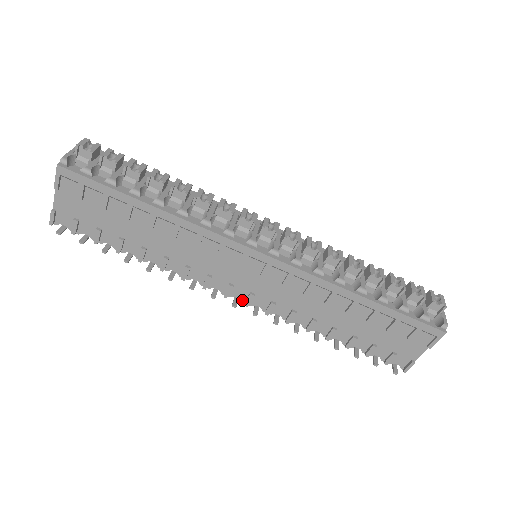
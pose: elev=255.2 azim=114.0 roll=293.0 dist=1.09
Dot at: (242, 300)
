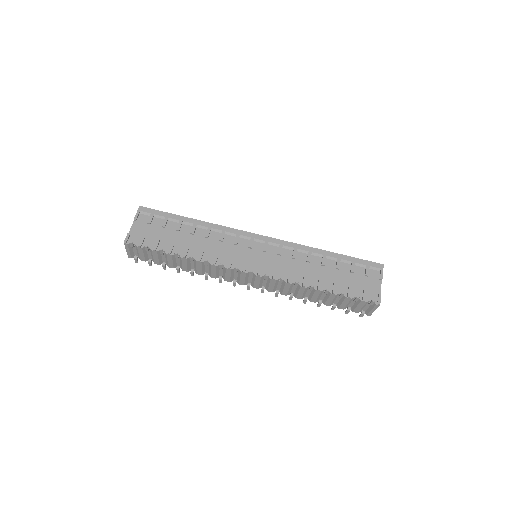
Dot at: (255, 273)
